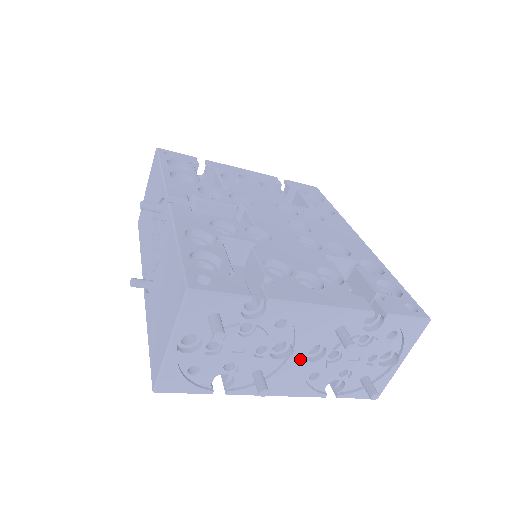
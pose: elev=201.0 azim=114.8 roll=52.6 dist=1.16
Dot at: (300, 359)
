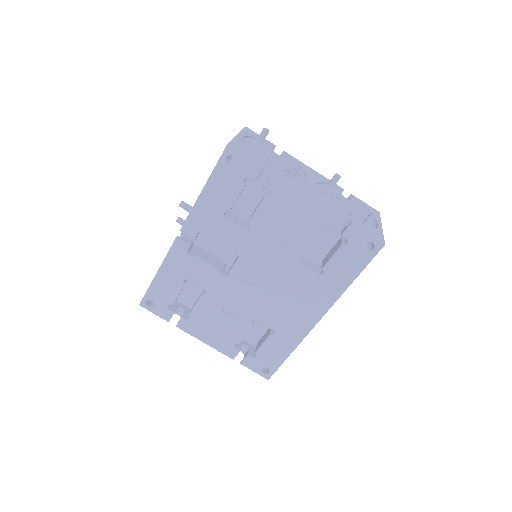
Dot at: (313, 184)
